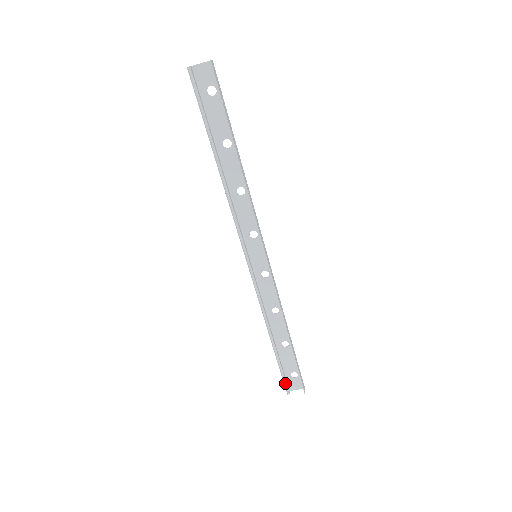
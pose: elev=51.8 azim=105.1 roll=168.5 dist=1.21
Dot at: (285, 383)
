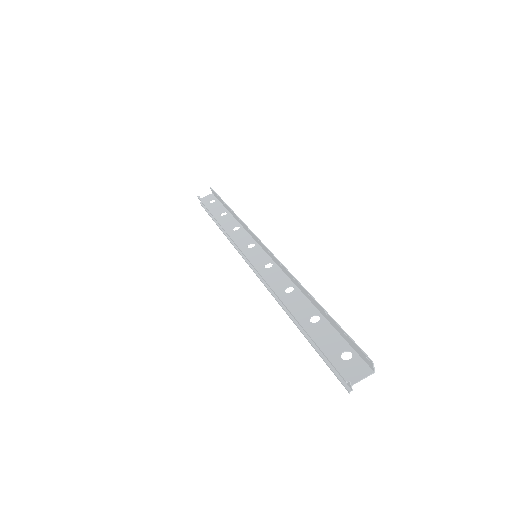
Dot at: (334, 365)
